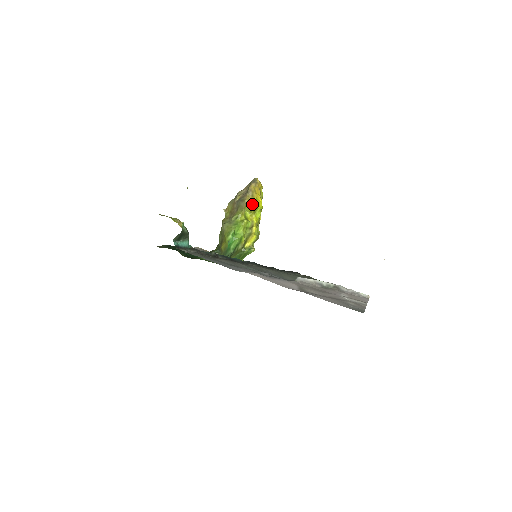
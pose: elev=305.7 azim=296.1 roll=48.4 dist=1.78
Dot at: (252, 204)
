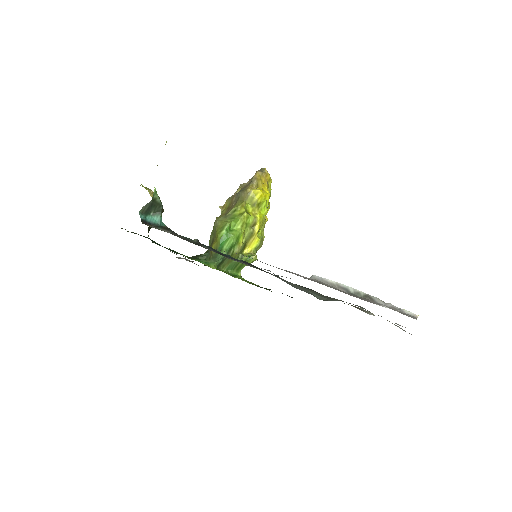
Dot at: (256, 194)
